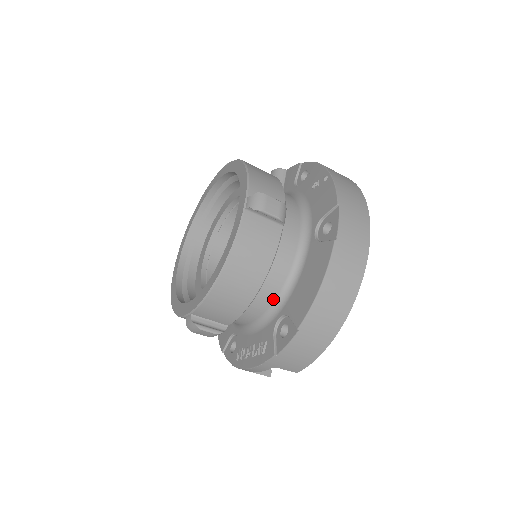
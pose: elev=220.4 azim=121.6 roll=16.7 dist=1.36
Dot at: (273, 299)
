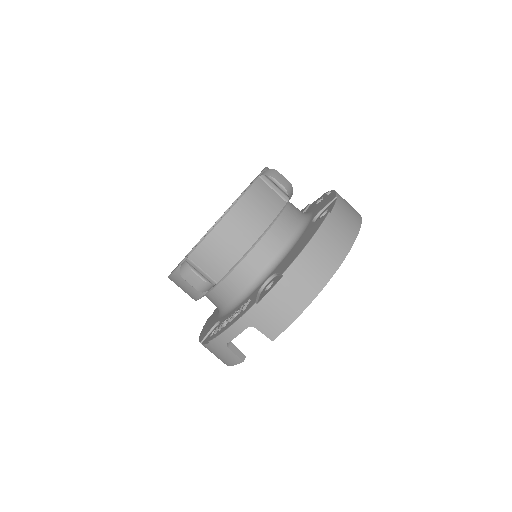
Dot at: (265, 265)
